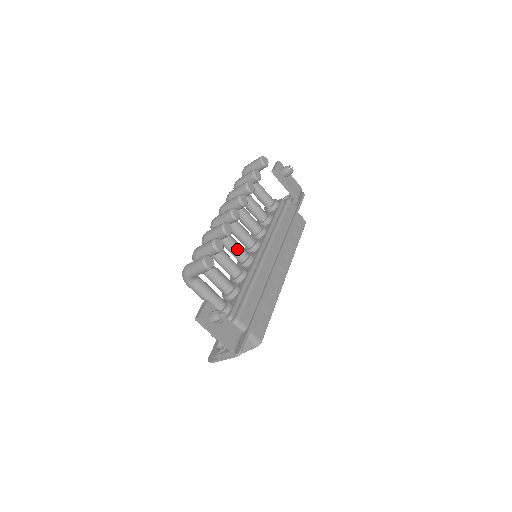
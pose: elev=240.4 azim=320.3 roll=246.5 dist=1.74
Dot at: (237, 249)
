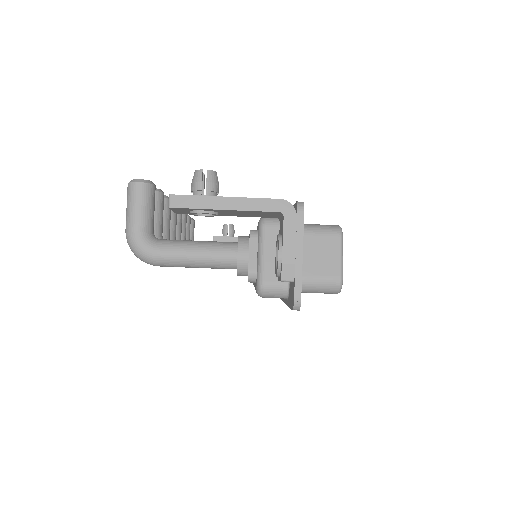
Dot at: occluded
